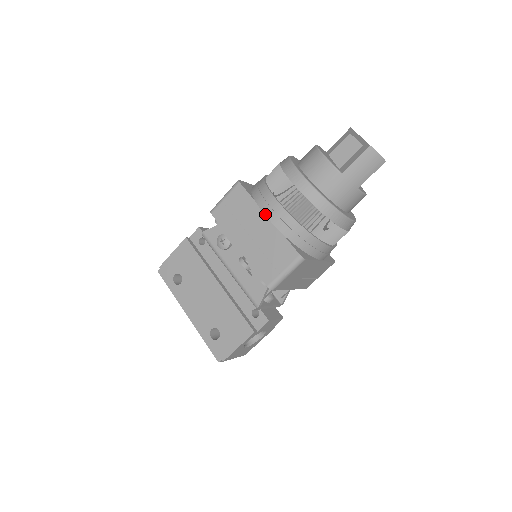
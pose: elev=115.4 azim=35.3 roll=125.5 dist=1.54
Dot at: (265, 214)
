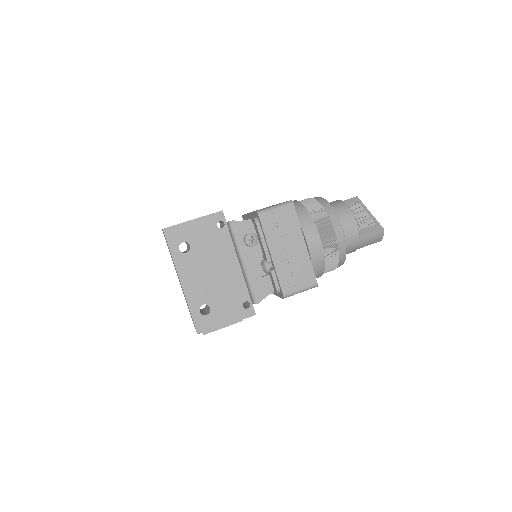
Dot at: (307, 242)
